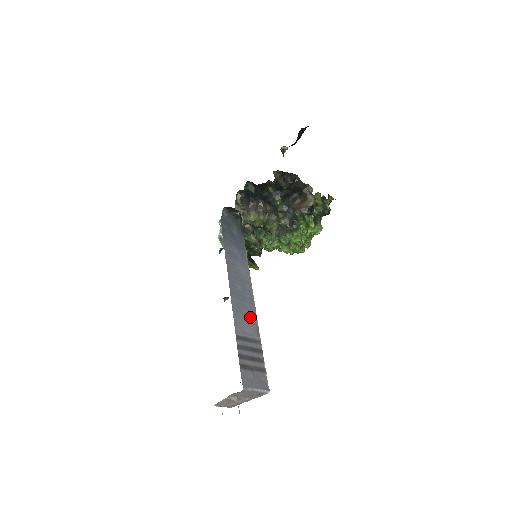
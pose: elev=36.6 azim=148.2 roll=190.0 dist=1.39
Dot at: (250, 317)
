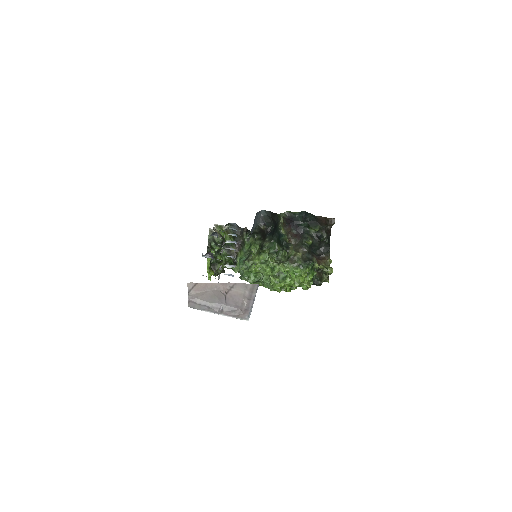
Dot at: occluded
